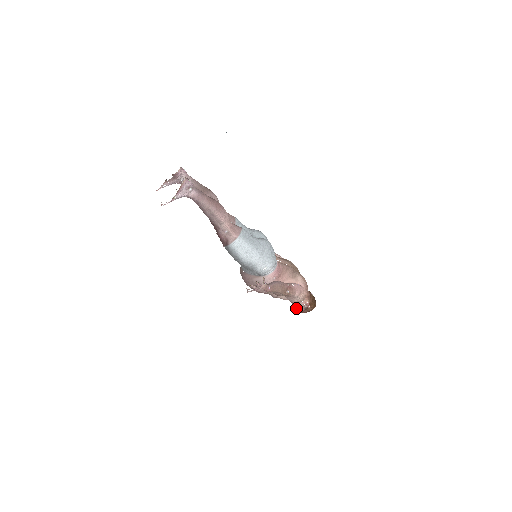
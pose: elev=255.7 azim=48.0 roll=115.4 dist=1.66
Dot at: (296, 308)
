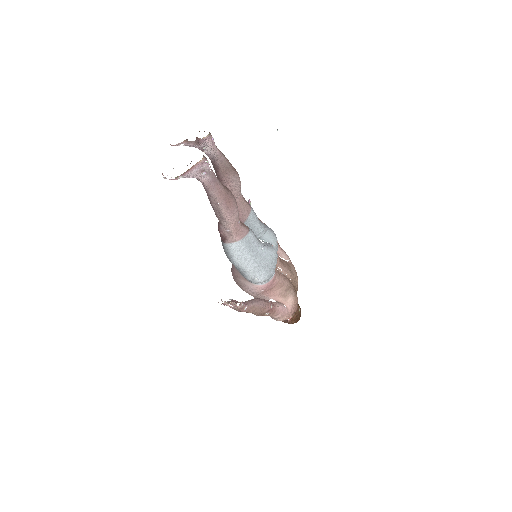
Dot at: occluded
